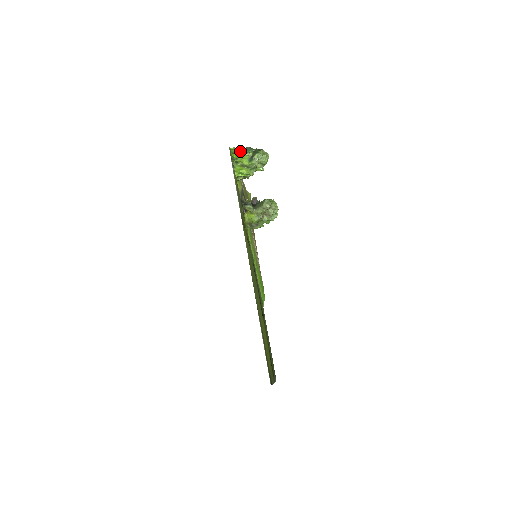
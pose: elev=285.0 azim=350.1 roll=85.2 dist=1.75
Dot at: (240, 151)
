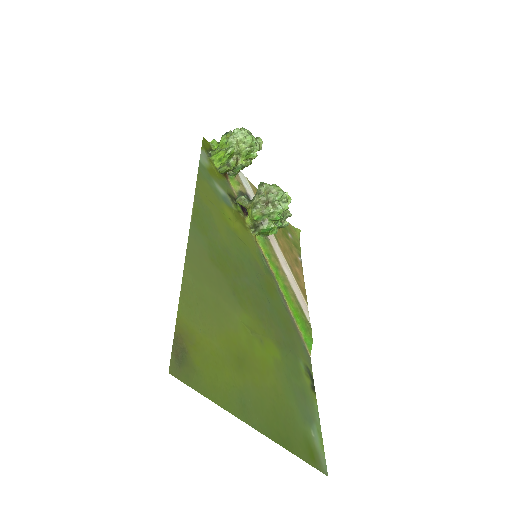
Dot at: occluded
